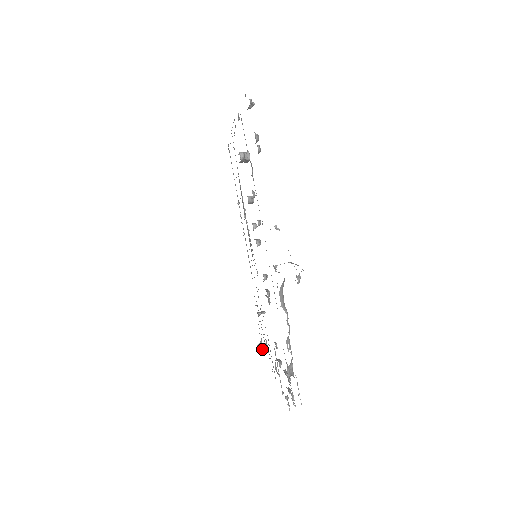
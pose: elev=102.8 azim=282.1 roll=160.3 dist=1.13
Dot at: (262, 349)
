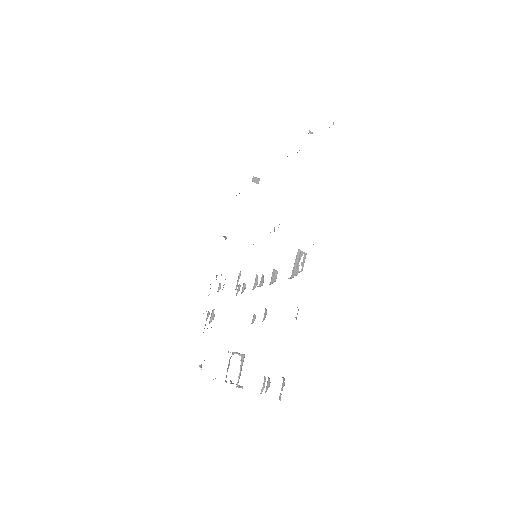
Dot at: (236, 195)
